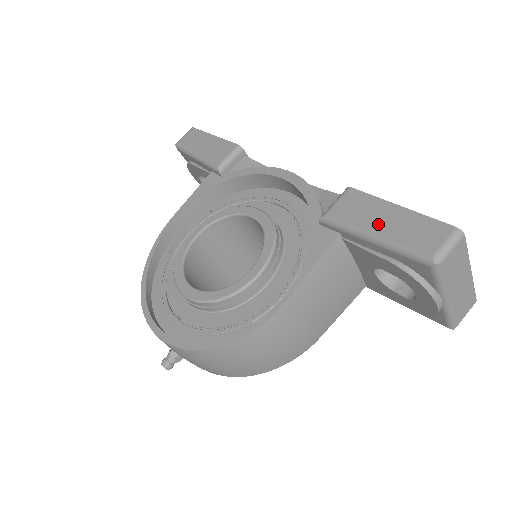
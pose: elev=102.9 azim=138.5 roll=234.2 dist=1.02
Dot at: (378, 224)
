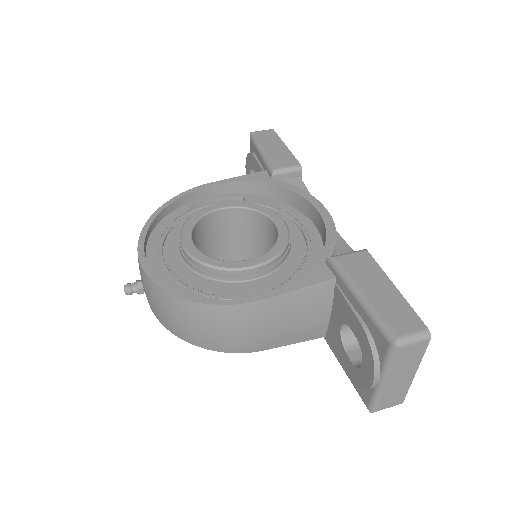
Dot at: (371, 289)
